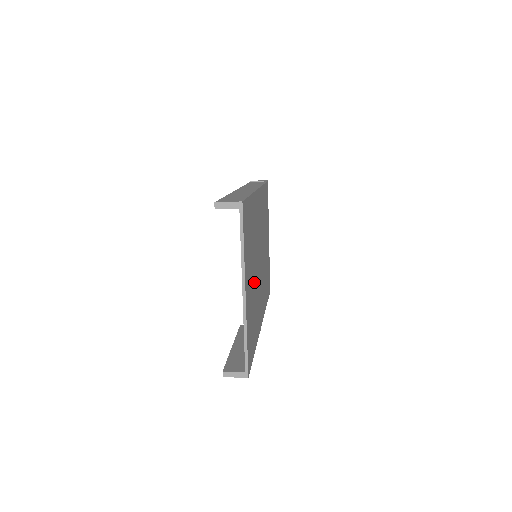
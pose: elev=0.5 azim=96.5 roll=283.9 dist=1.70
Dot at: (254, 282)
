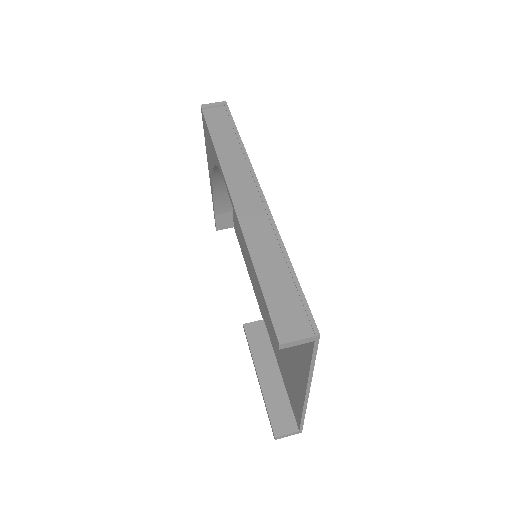
Dot at: occluded
